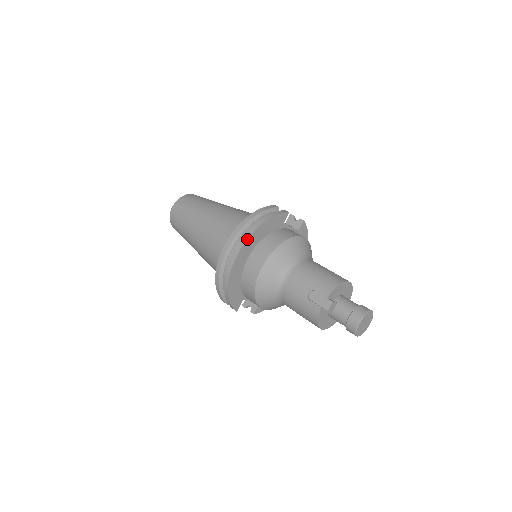
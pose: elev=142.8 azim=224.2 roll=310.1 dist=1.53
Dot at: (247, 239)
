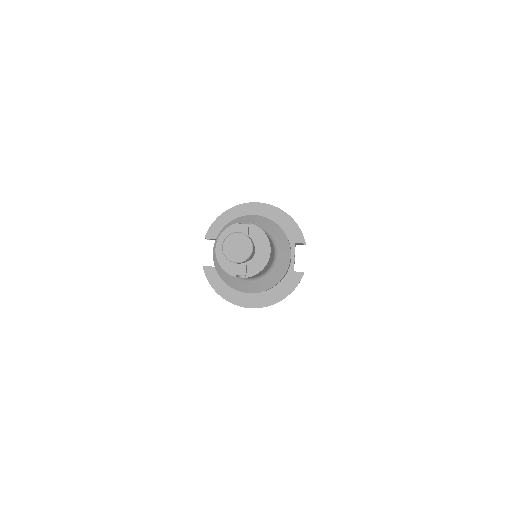
Dot at: (271, 205)
